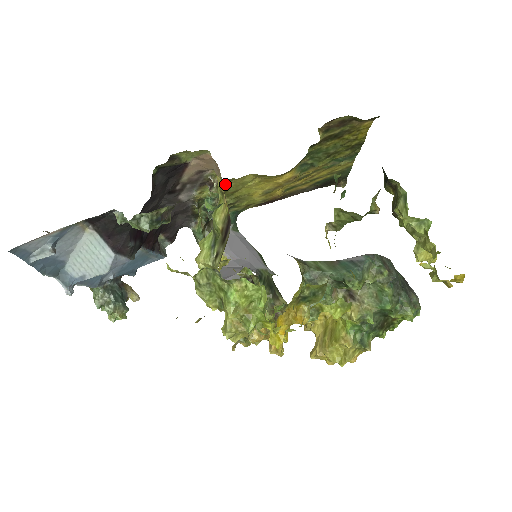
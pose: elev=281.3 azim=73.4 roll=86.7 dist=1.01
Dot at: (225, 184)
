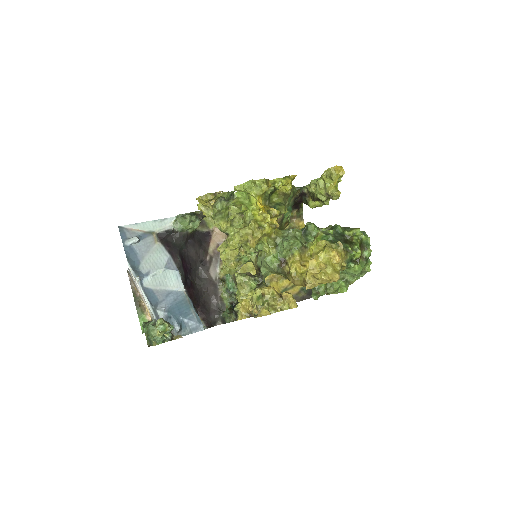
Dot at: occluded
